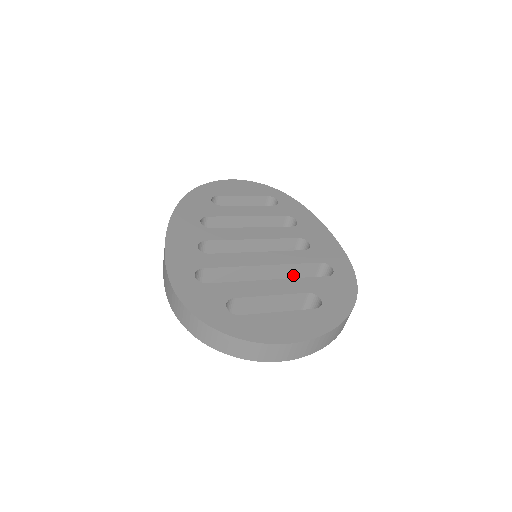
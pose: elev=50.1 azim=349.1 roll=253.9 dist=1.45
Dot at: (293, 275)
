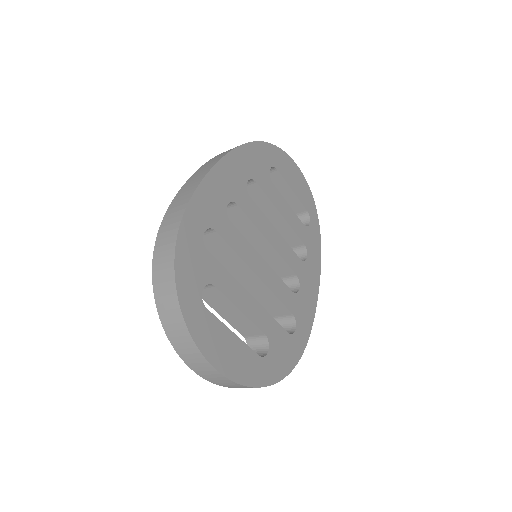
Dot at: (265, 301)
